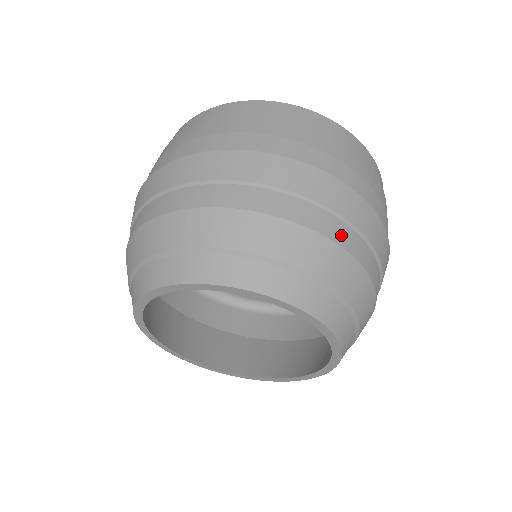
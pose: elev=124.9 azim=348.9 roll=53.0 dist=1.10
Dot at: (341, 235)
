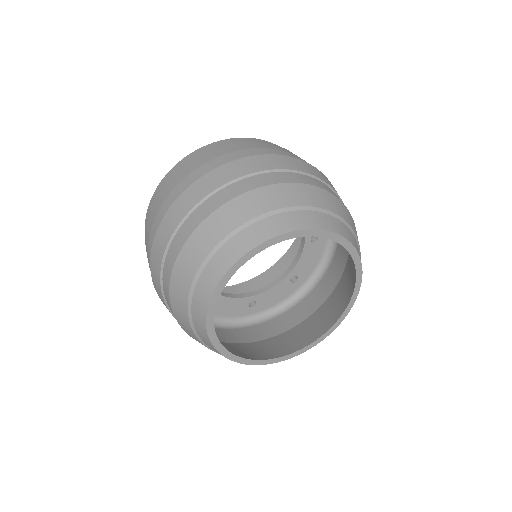
Dot at: (271, 179)
